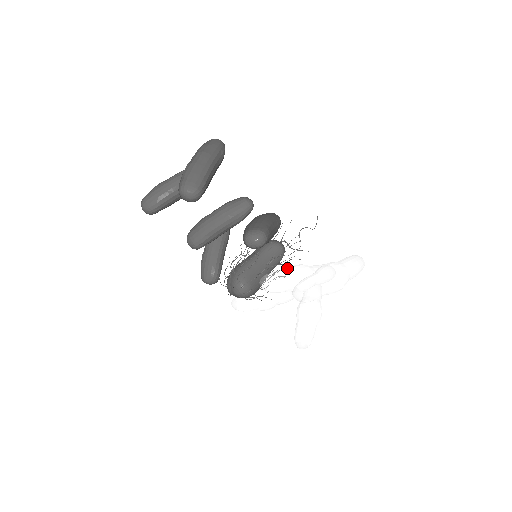
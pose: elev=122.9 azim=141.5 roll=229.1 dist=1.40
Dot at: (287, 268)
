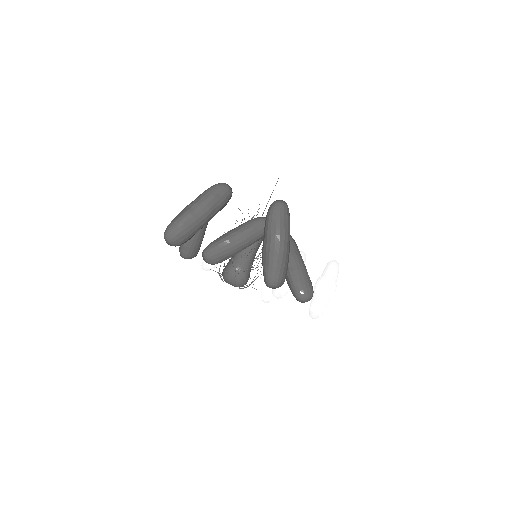
Dot at: occluded
